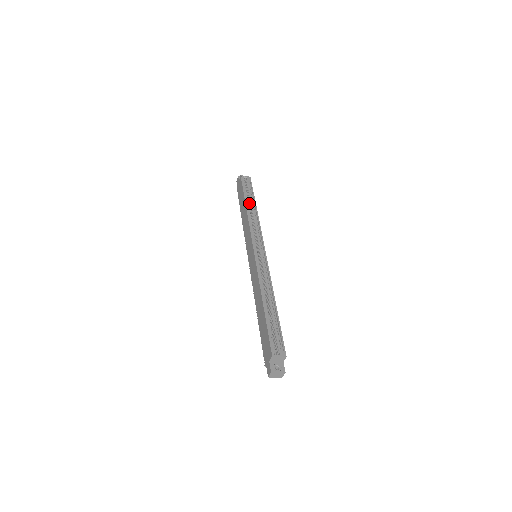
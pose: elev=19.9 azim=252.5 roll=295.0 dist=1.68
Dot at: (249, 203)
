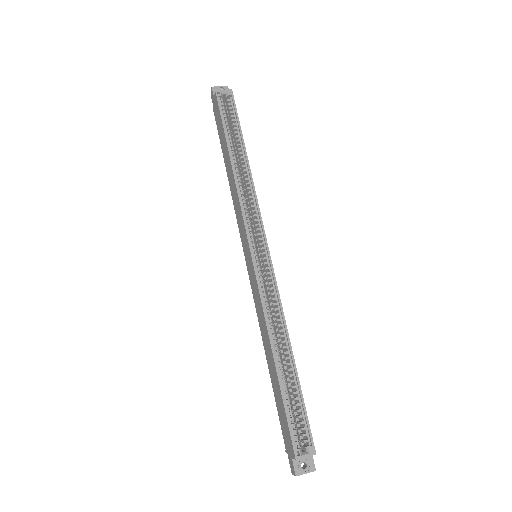
Dot at: (235, 147)
